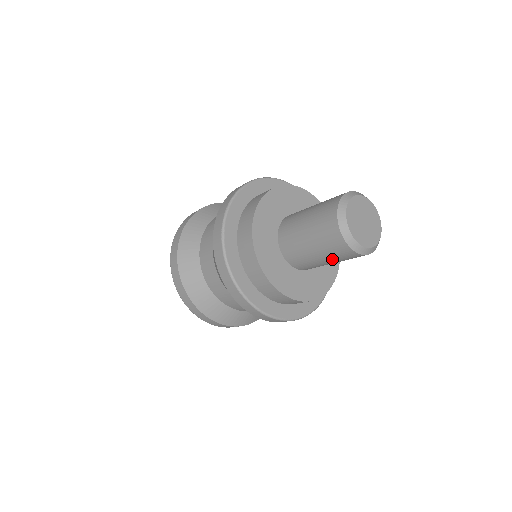
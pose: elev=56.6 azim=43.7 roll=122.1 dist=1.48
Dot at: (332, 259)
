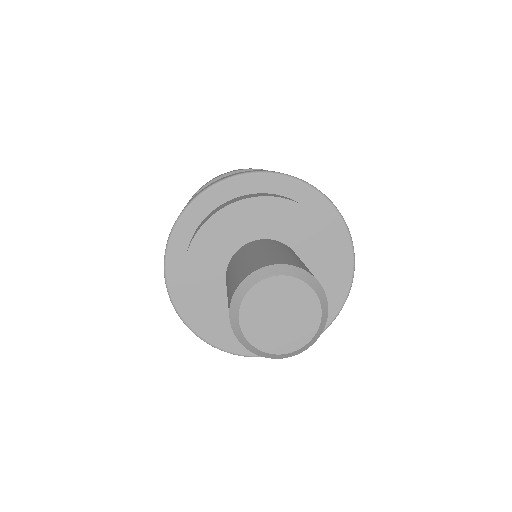
Dot at: occluded
